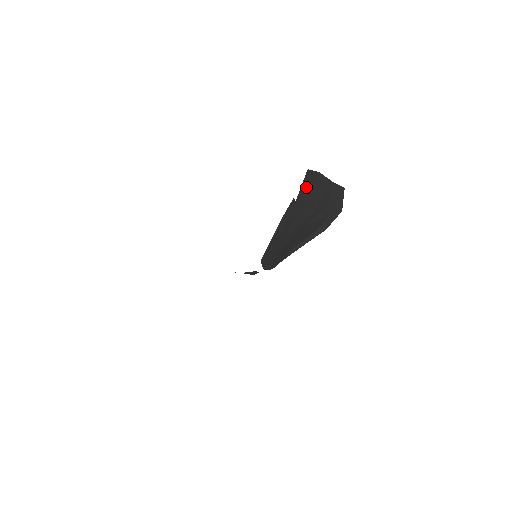
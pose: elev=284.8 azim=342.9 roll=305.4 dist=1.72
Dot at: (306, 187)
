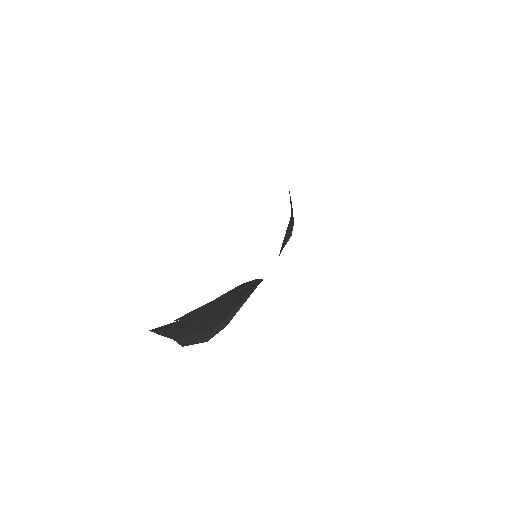
Dot at: occluded
